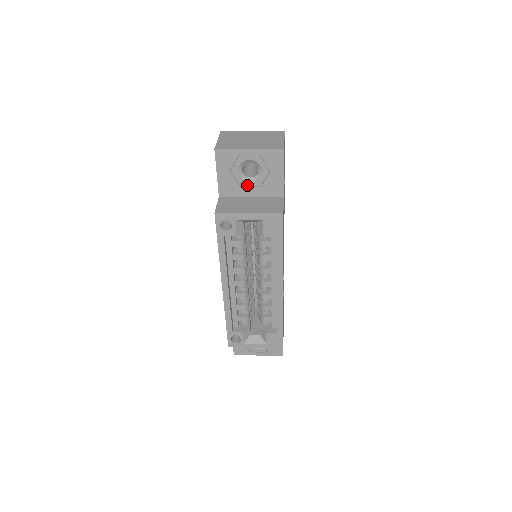
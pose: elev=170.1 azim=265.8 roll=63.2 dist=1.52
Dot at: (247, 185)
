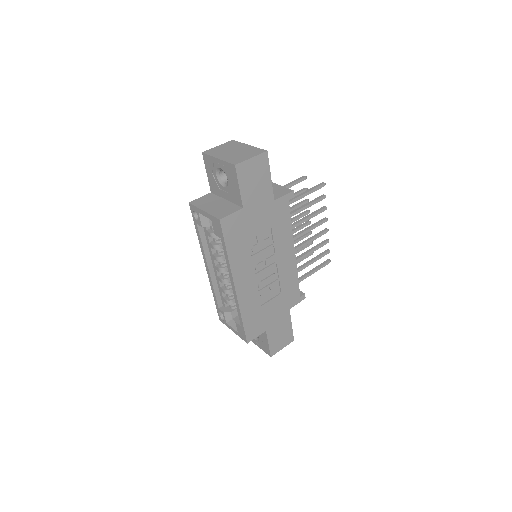
Dot at: (223, 189)
